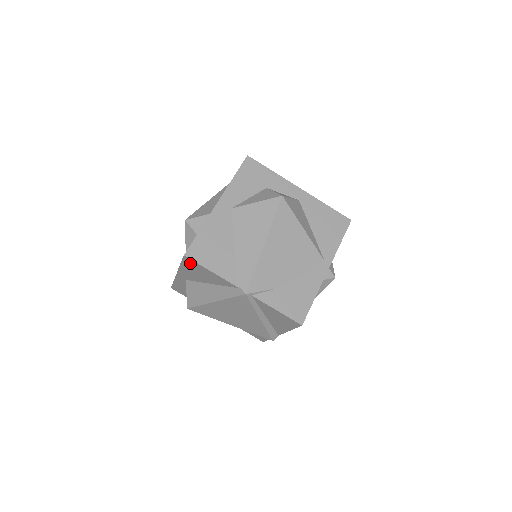
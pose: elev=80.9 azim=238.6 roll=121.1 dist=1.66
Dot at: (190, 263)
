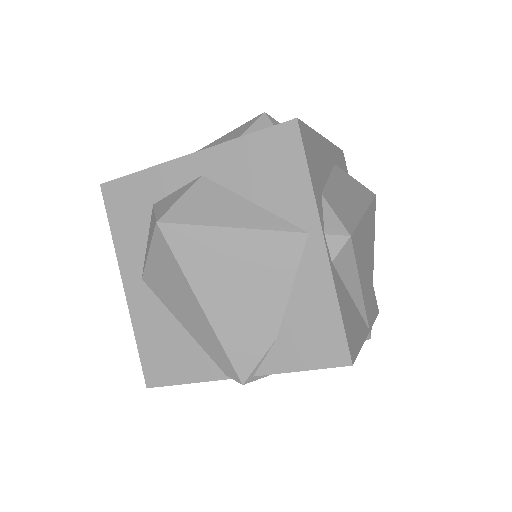
Dot at: occluded
